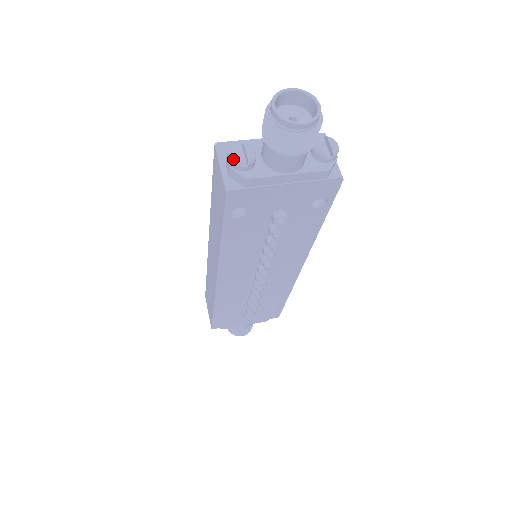
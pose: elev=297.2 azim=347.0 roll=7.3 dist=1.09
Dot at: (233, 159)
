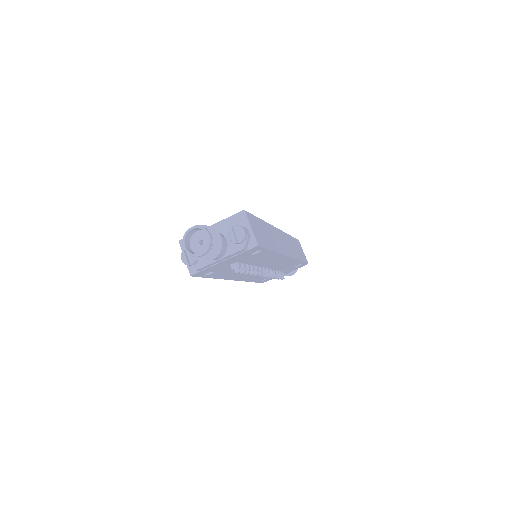
Dot at: (184, 263)
